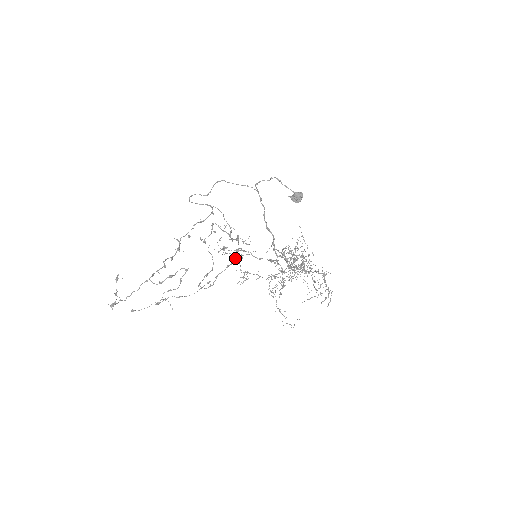
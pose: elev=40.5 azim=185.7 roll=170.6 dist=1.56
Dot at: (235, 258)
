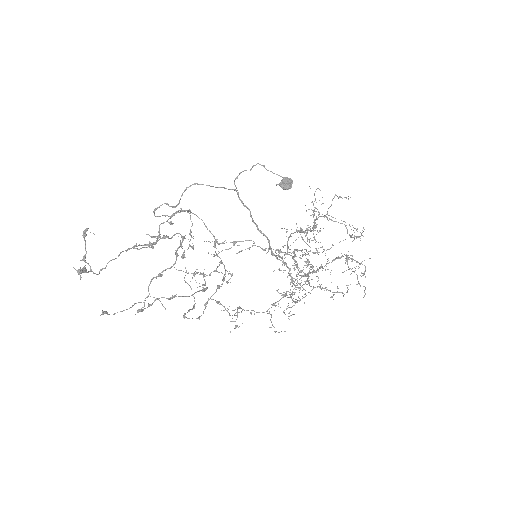
Dot at: (217, 301)
